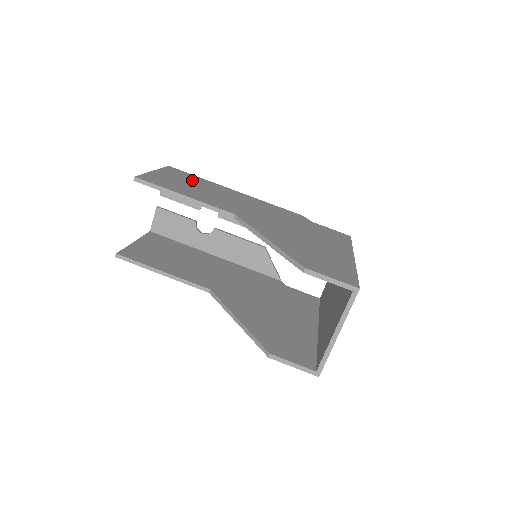
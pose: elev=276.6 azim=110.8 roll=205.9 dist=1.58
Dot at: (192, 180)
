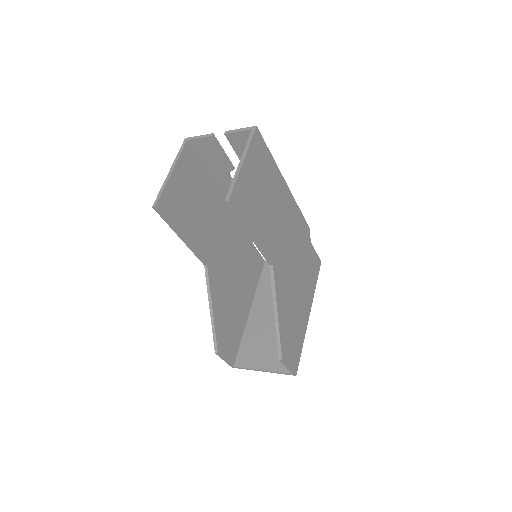
Dot at: (265, 173)
